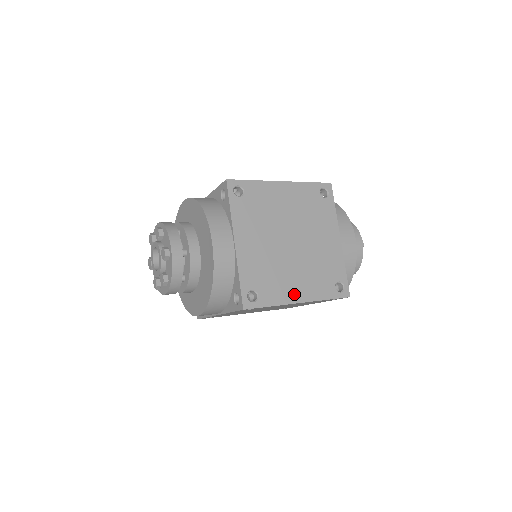
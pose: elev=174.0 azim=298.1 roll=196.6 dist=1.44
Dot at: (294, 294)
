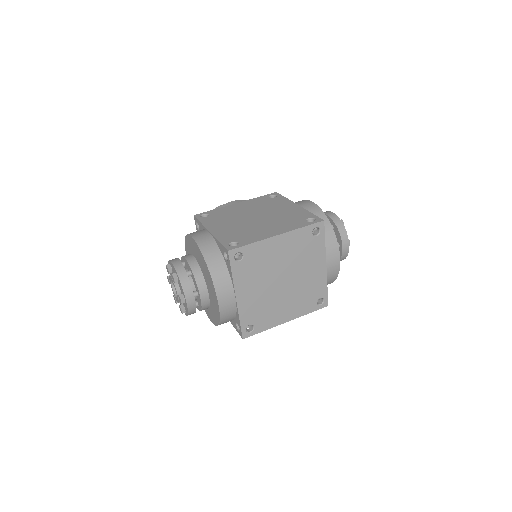
Dot at: (282, 318)
